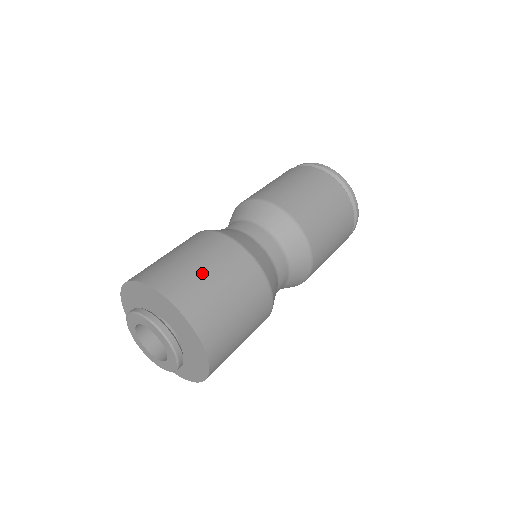
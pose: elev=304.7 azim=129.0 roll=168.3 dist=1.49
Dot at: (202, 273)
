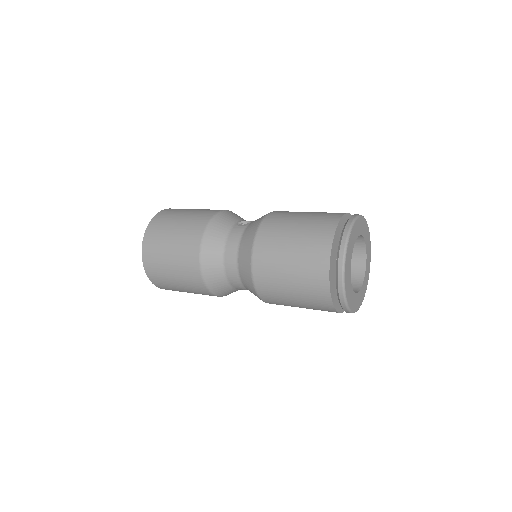
Dot at: (169, 275)
